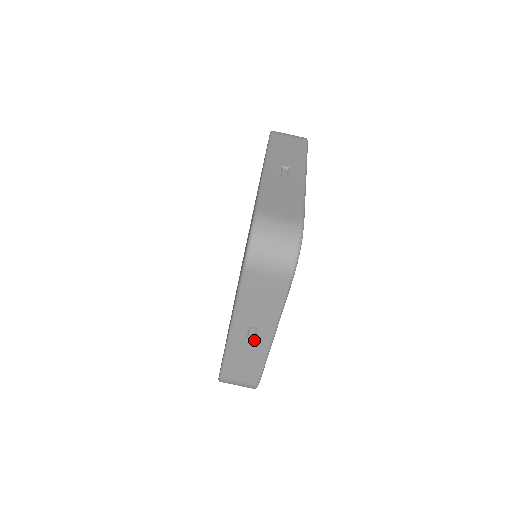
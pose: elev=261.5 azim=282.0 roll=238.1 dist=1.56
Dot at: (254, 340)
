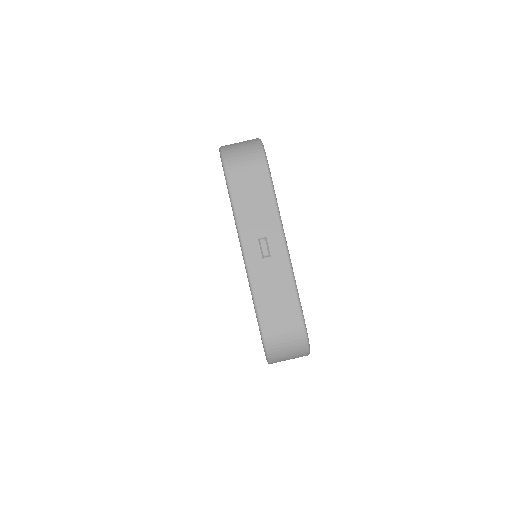
Dot at: occluded
